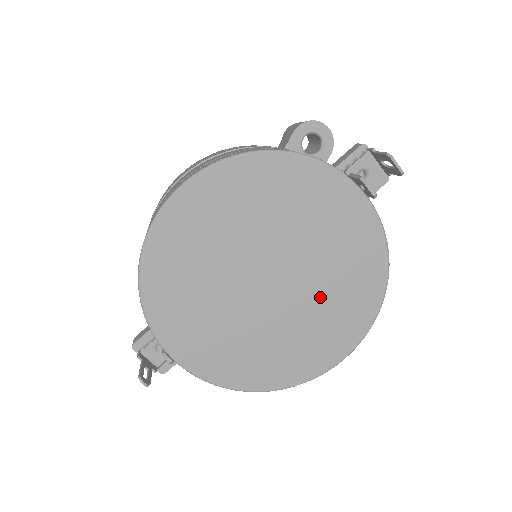
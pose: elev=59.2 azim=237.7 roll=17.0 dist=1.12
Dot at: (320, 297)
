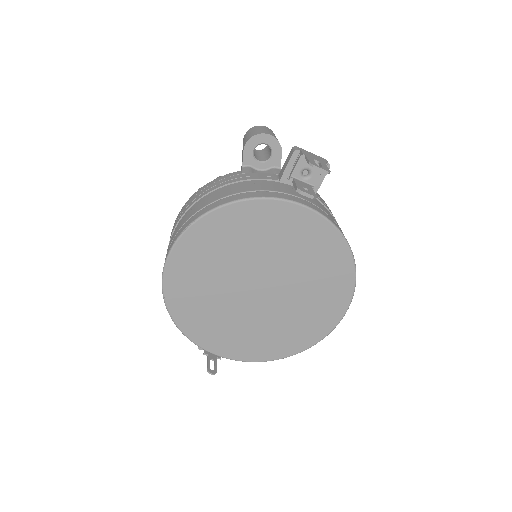
Dot at: (304, 285)
